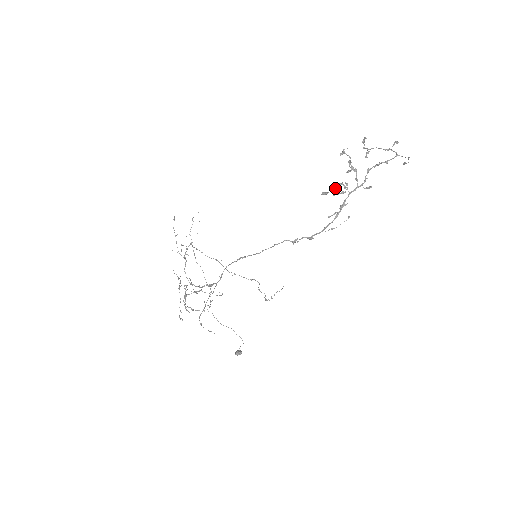
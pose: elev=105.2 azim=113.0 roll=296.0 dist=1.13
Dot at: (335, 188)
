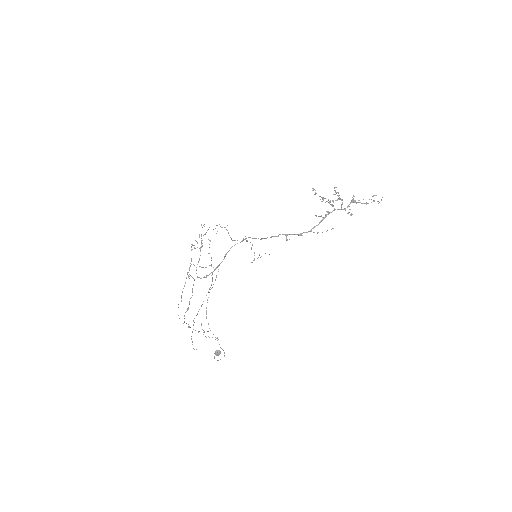
Dot at: (324, 198)
